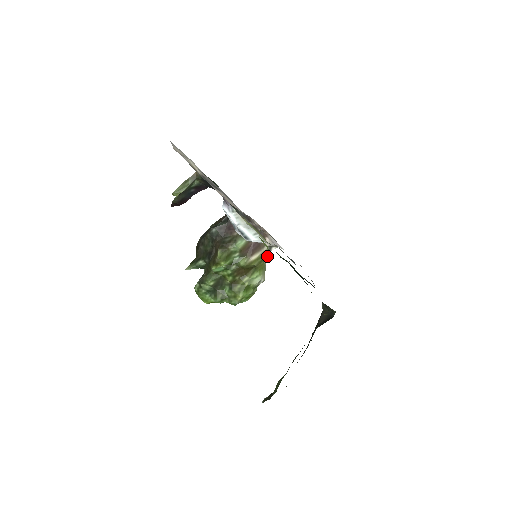
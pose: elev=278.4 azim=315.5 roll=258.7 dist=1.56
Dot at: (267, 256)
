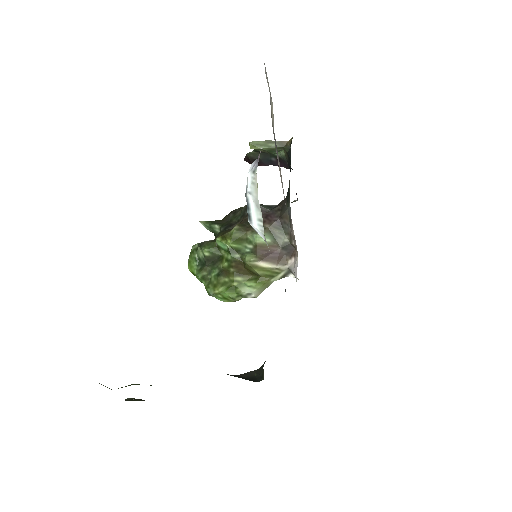
Dot at: (279, 277)
